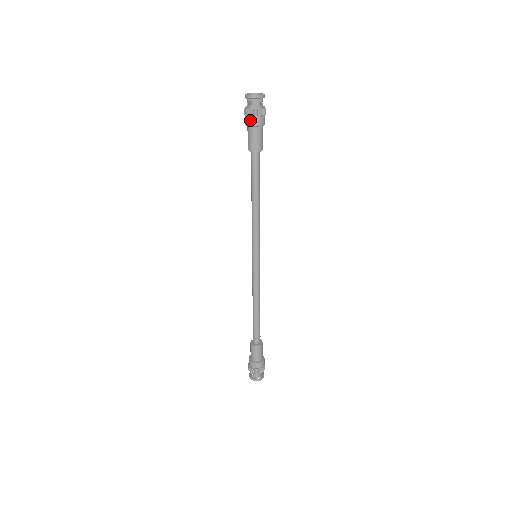
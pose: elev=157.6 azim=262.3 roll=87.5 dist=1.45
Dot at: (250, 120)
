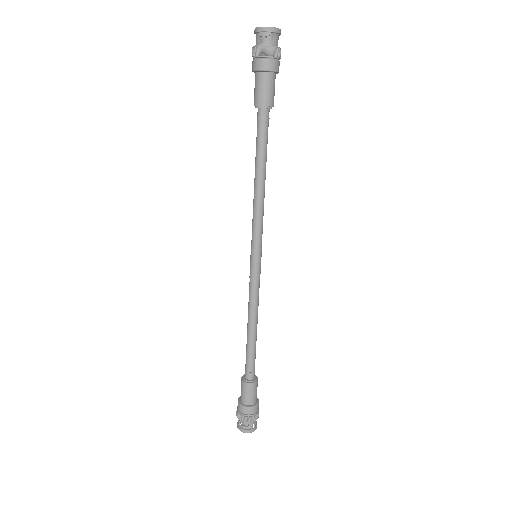
Dot at: (267, 62)
